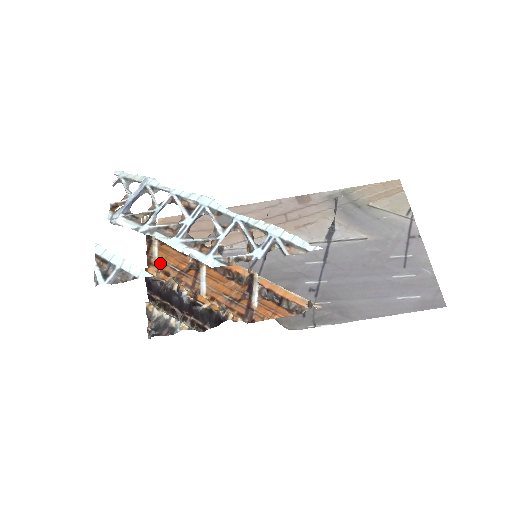
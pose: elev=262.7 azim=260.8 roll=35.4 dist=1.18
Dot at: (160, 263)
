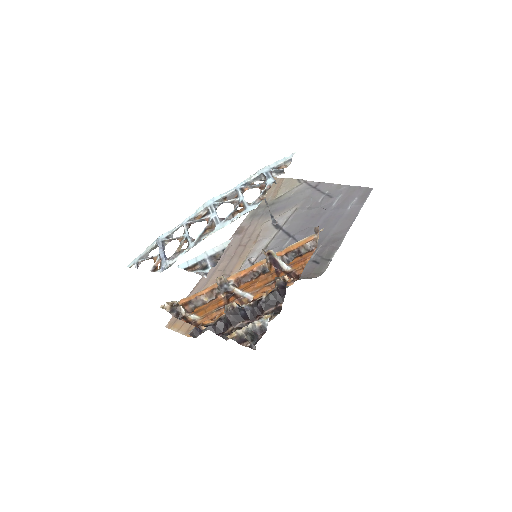
Dot at: (205, 318)
